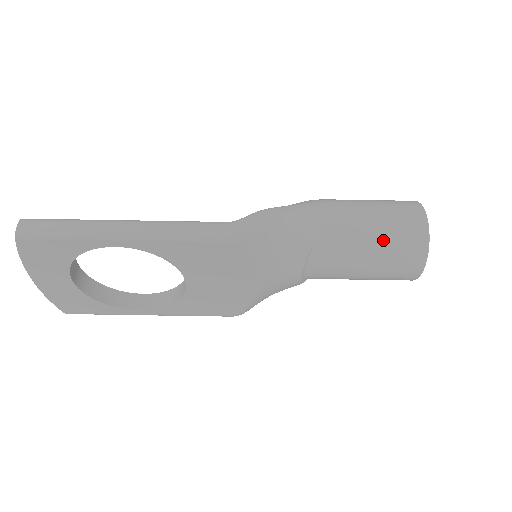
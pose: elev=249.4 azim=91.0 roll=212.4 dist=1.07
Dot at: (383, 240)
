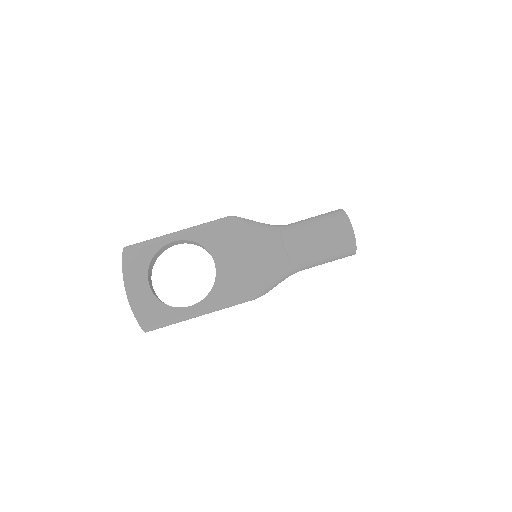
Dot at: (319, 217)
